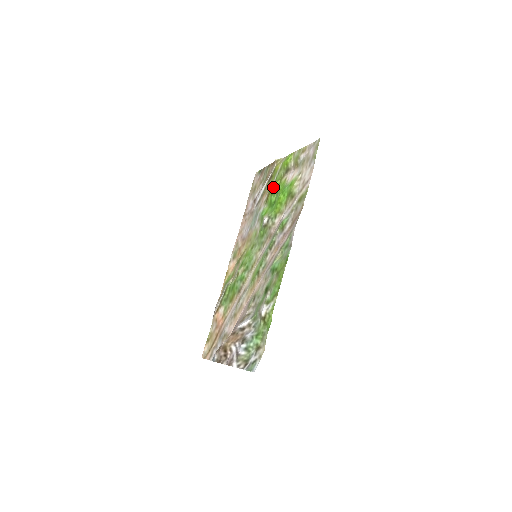
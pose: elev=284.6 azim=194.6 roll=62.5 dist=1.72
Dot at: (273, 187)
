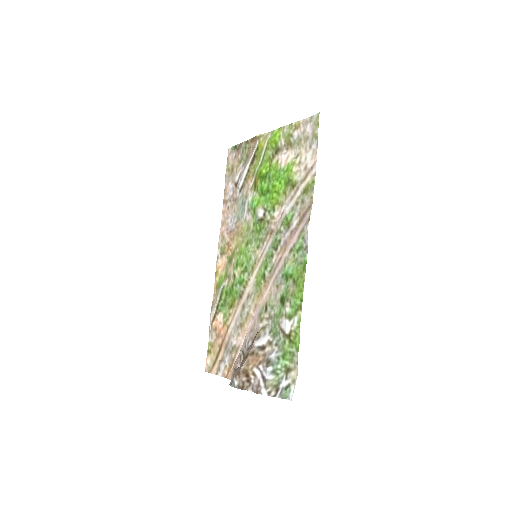
Dot at: (261, 171)
